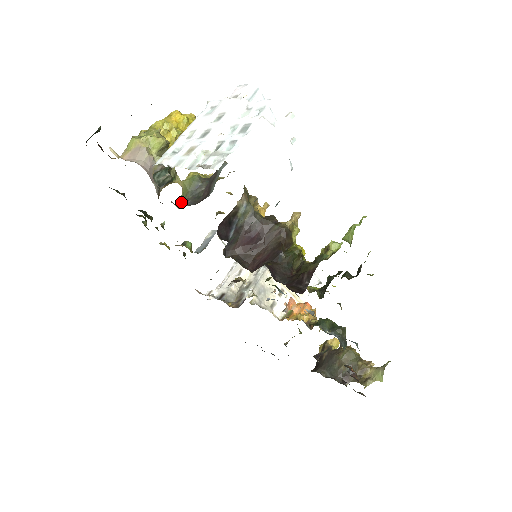
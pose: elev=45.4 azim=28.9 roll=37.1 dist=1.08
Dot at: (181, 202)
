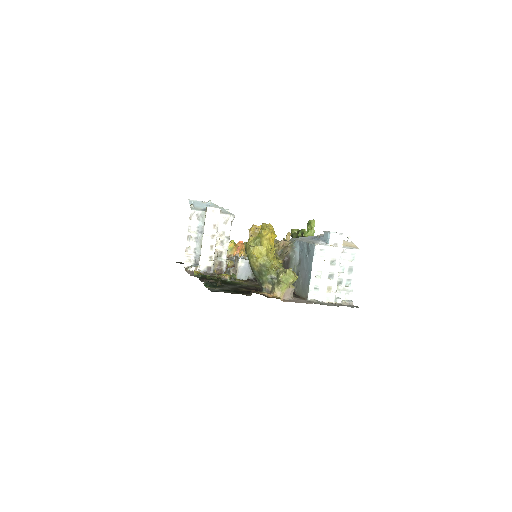
Dot at: occluded
